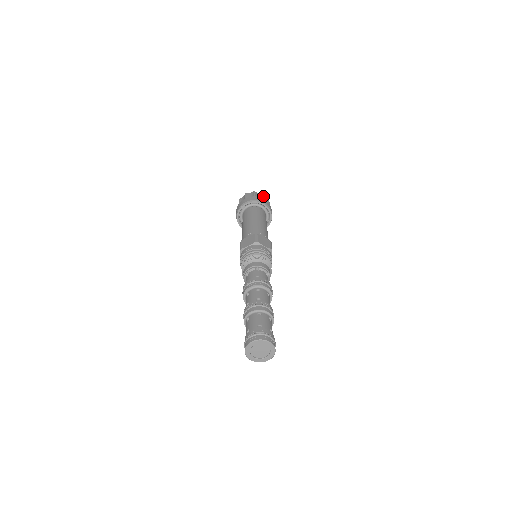
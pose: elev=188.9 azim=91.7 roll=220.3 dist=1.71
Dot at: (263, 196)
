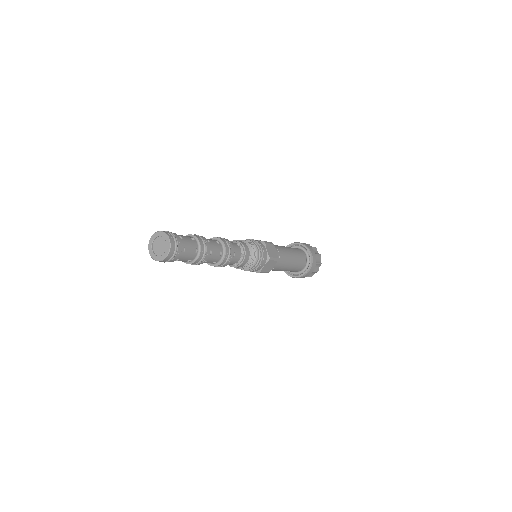
Dot at: occluded
